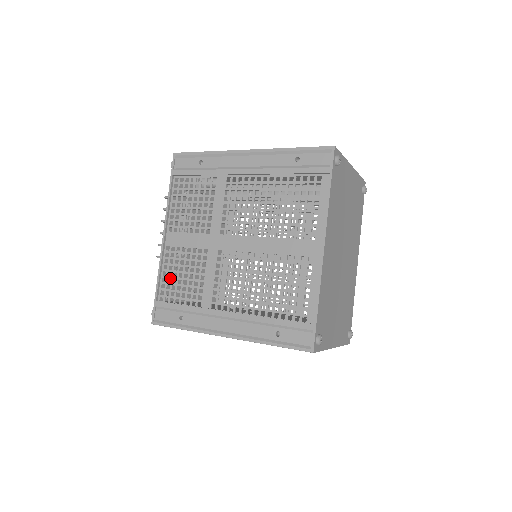
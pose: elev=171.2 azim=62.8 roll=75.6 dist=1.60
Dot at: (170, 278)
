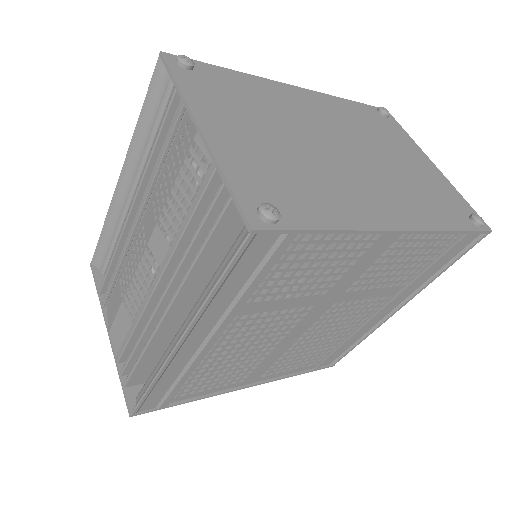
Dot at: occluded
